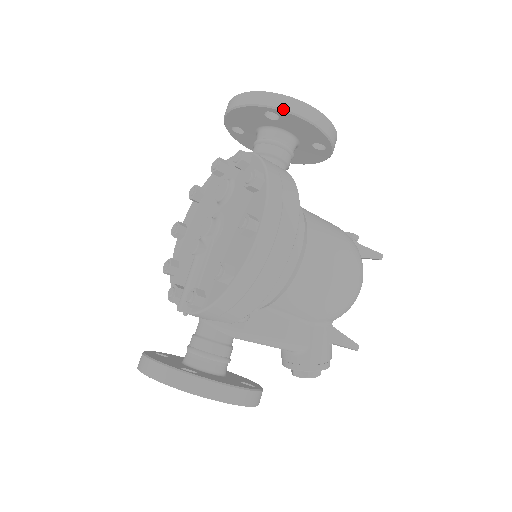
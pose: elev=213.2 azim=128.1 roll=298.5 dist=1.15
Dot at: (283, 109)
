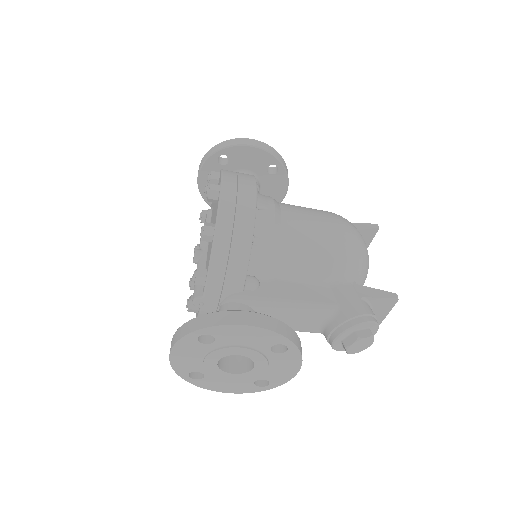
Dot at: (225, 147)
